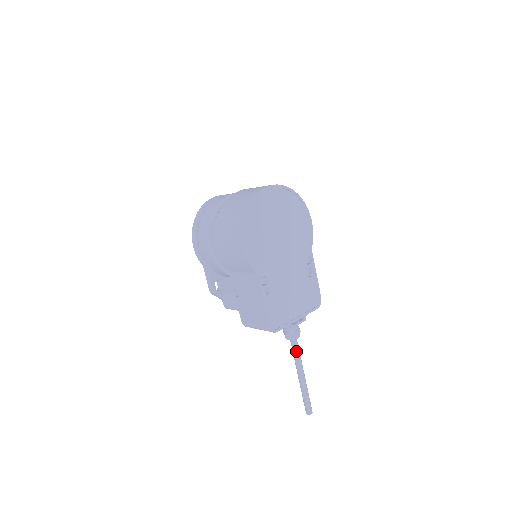
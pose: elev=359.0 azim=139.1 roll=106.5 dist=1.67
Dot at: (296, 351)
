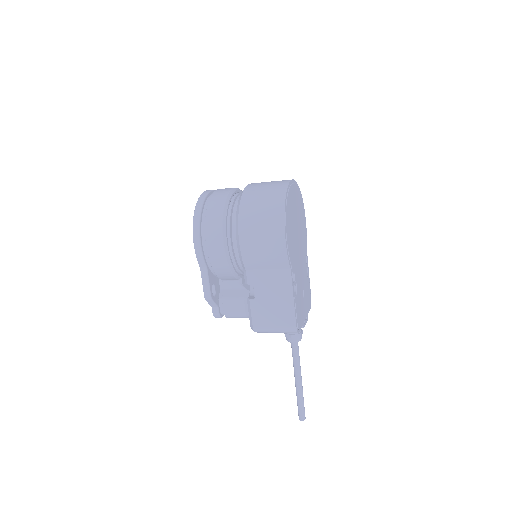
Dot at: (298, 354)
